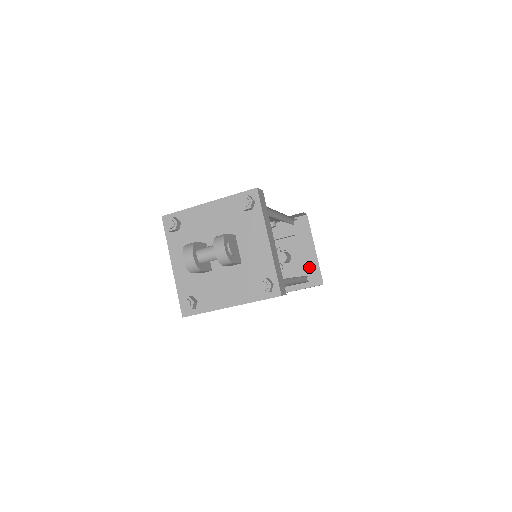
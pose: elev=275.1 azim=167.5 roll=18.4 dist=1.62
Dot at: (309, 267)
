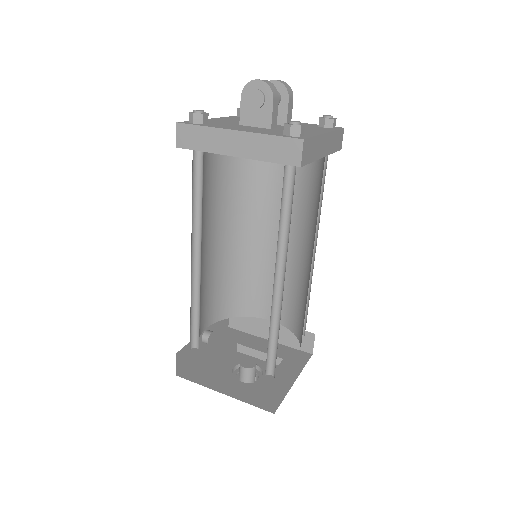
Dot at: (283, 353)
